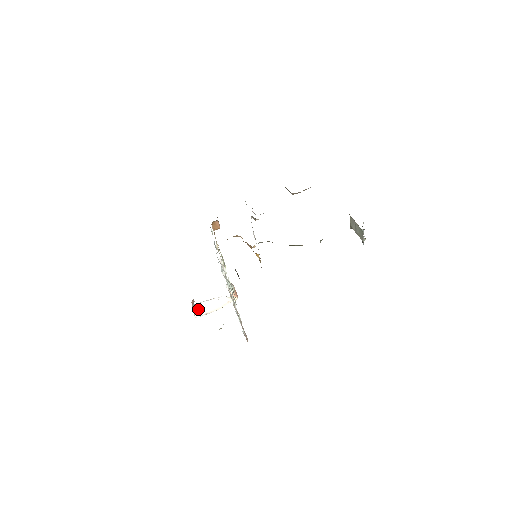
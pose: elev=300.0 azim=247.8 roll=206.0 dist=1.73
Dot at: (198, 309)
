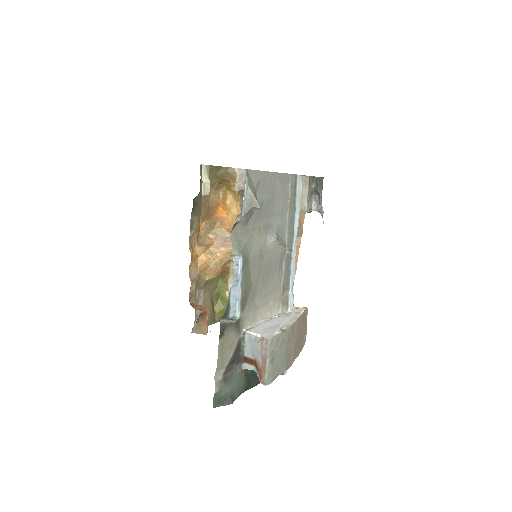
Dot at: (259, 334)
